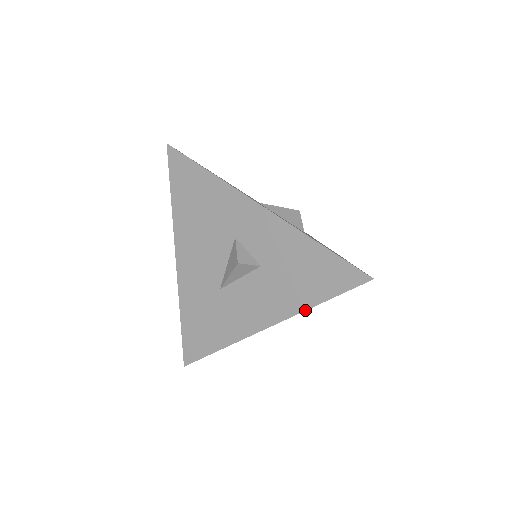
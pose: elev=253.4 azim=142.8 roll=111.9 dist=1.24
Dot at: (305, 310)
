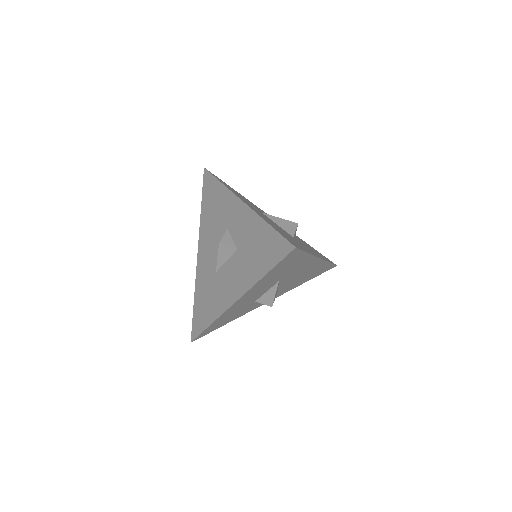
Dot at: (257, 282)
